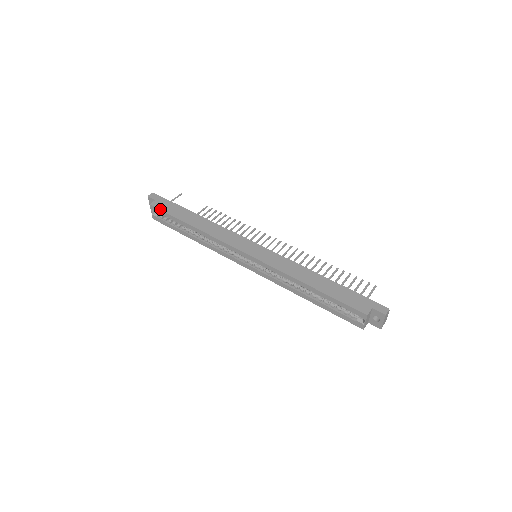
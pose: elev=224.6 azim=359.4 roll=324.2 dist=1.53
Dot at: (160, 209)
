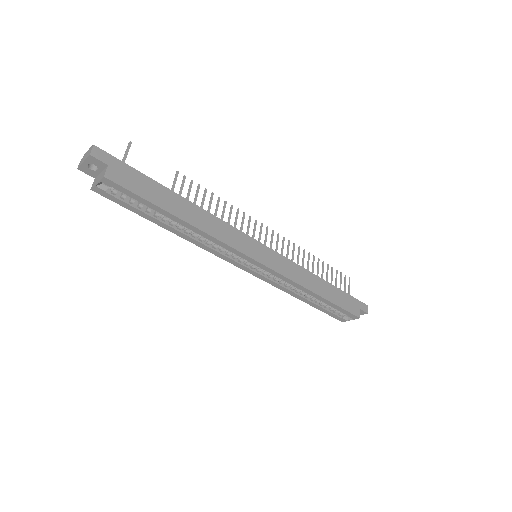
Dot at: (126, 188)
